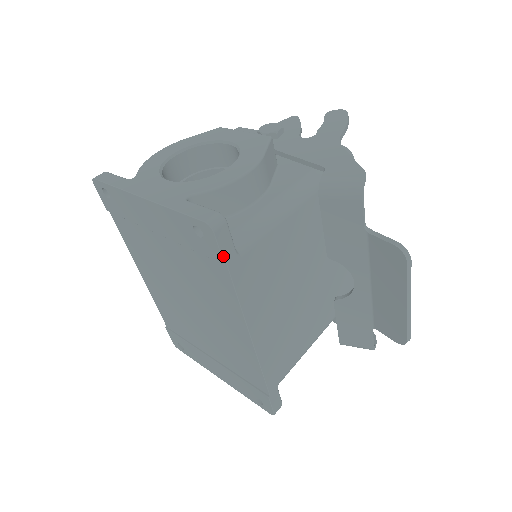
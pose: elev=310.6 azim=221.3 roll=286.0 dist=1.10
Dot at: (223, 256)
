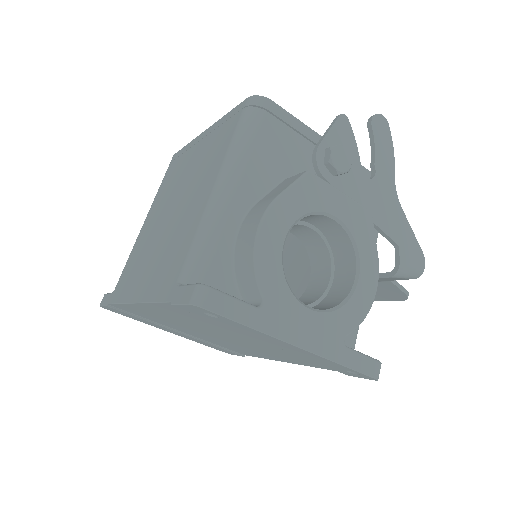
Dot at: occluded
